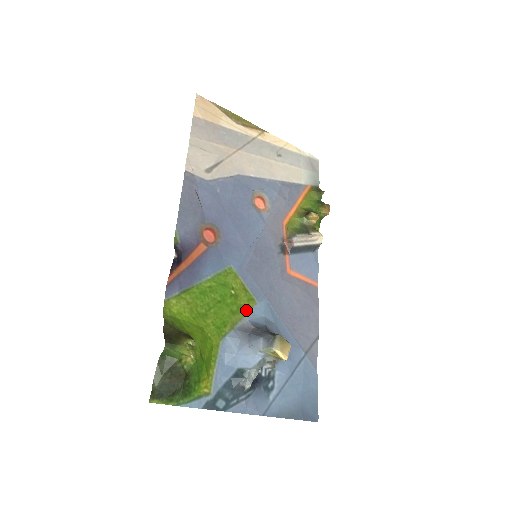
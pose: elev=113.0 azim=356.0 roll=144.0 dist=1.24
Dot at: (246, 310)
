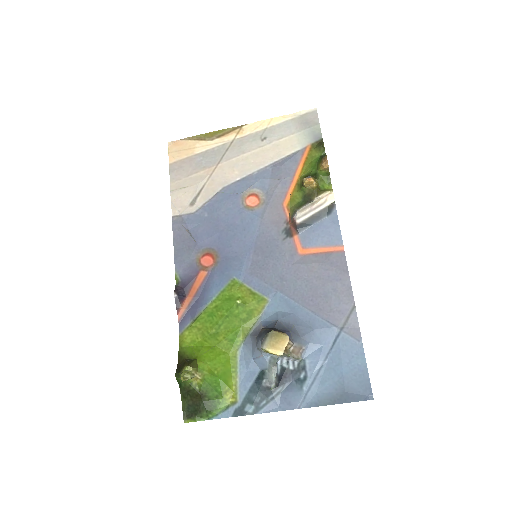
Dot at: (258, 312)
